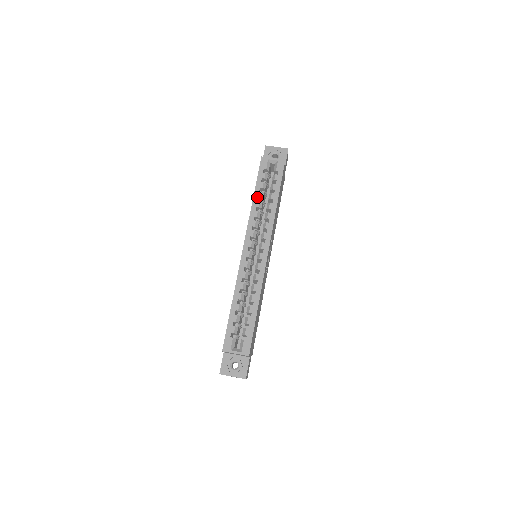
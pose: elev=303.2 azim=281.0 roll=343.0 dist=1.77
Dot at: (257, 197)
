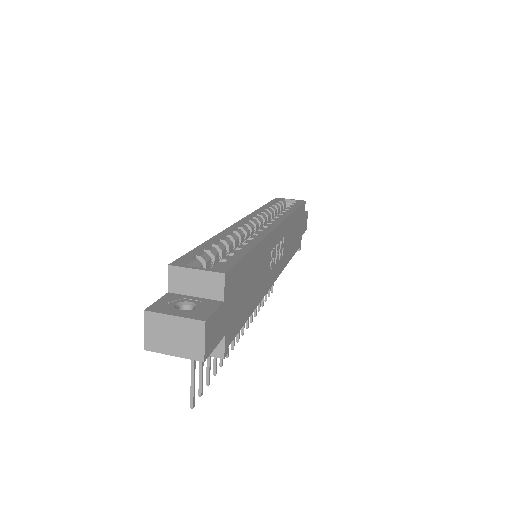
Dot at: (267, 206)
